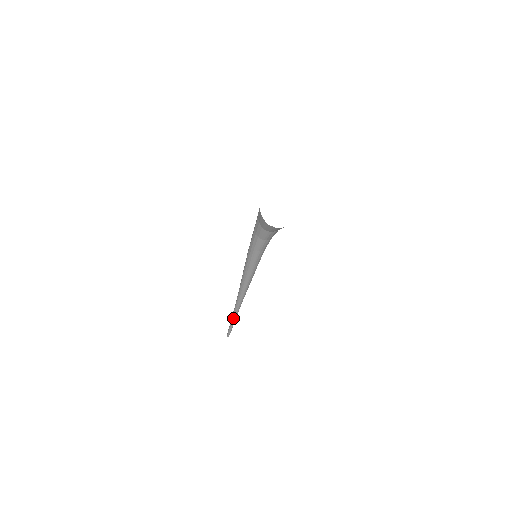
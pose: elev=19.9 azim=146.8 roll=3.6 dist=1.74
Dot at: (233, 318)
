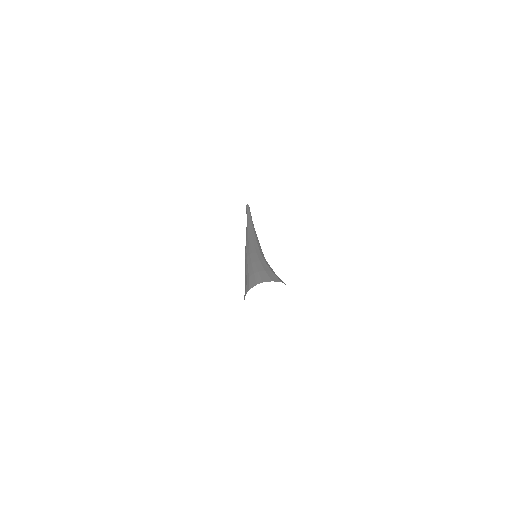
Dot at: occluded
